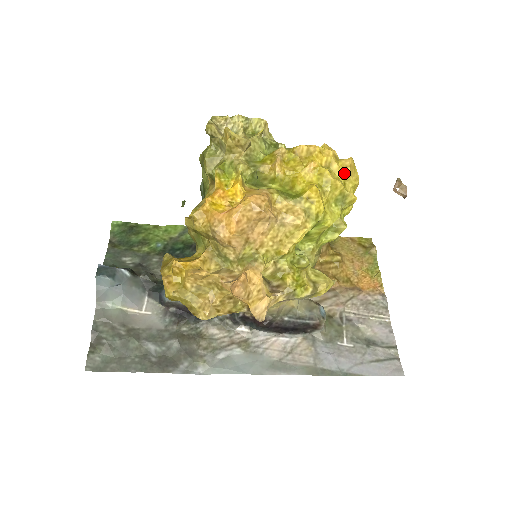
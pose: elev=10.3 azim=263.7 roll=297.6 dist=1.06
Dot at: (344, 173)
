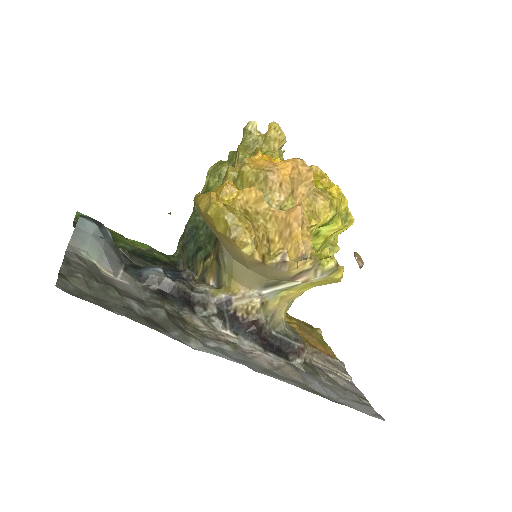
Dot at: occluded
